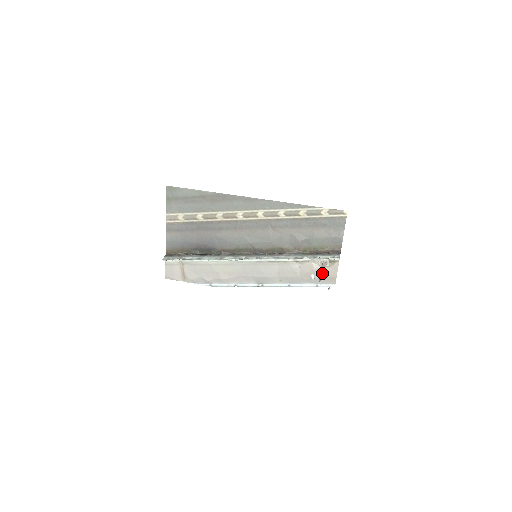
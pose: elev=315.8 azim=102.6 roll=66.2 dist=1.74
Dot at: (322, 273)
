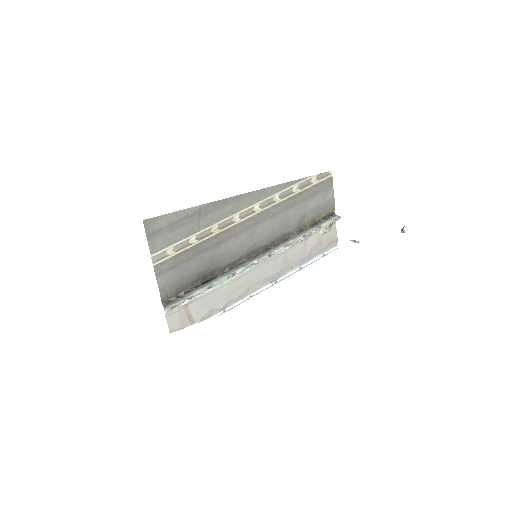
Dot at: (325, 240)
